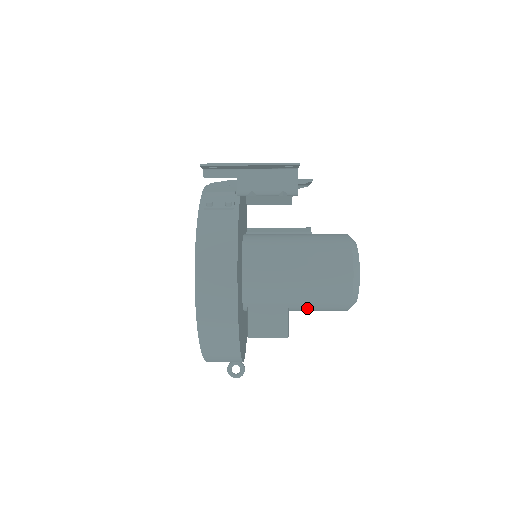
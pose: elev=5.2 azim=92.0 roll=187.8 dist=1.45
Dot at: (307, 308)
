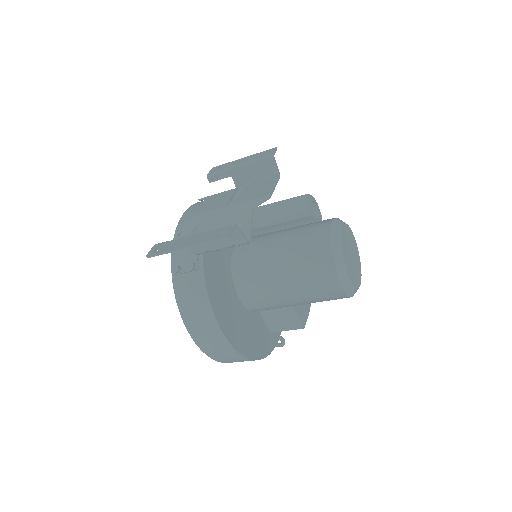
Dot at: occluded
